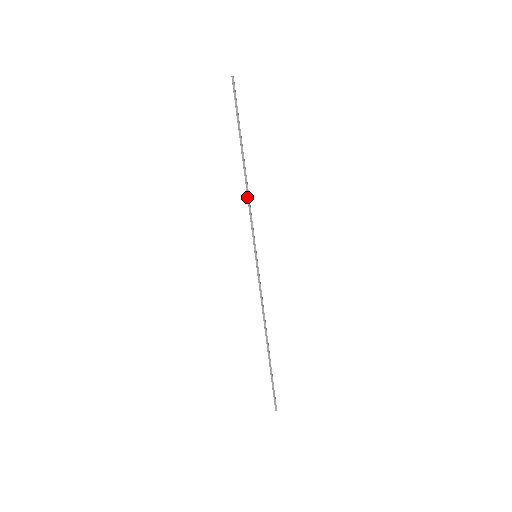
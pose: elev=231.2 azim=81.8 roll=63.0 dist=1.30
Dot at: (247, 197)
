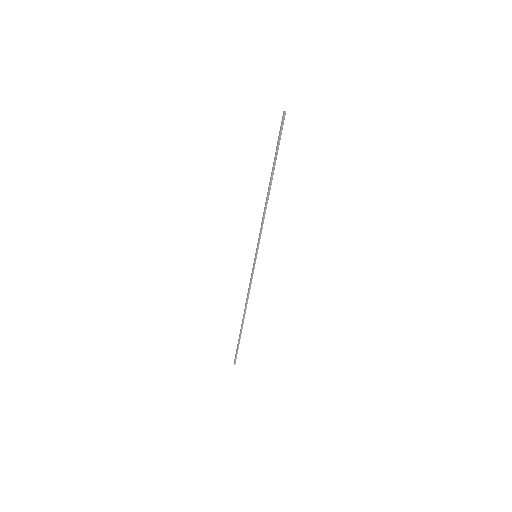
Dot at: (264, 211)
